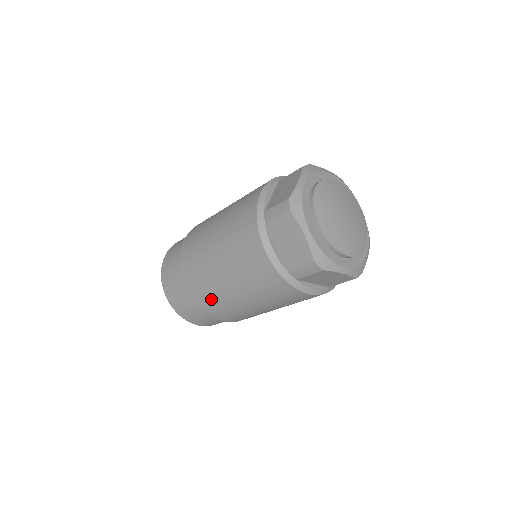
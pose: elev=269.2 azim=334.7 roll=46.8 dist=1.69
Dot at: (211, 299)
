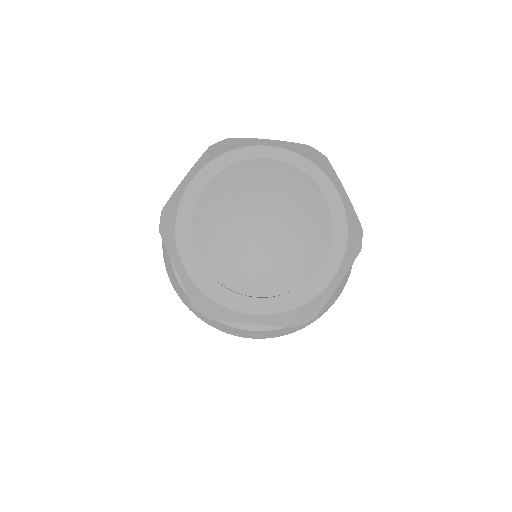
Dot at: occluded
